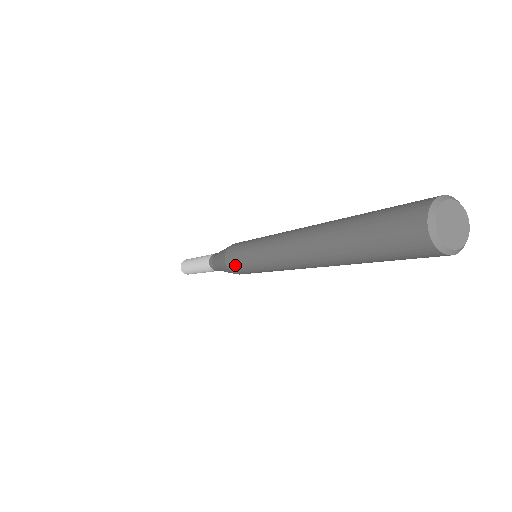
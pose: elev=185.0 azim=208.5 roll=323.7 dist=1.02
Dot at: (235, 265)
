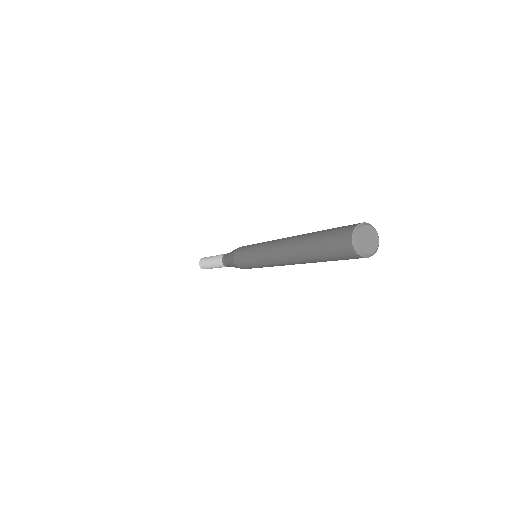
Dot at: (240, 259)
